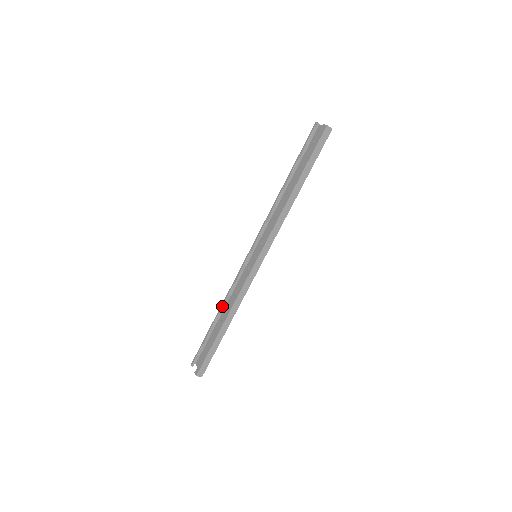
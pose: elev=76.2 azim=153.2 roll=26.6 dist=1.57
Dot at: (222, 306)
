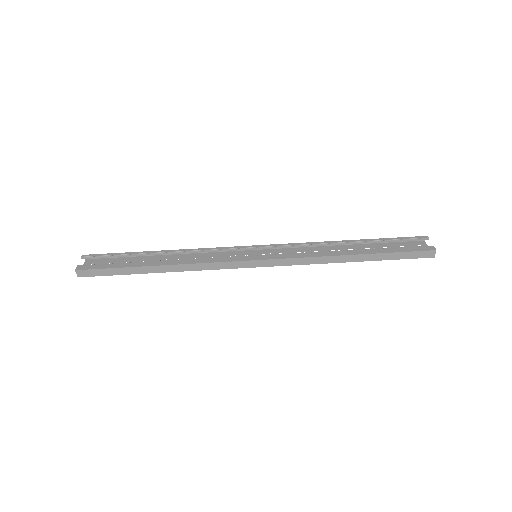
Dot at: (176, 251)
